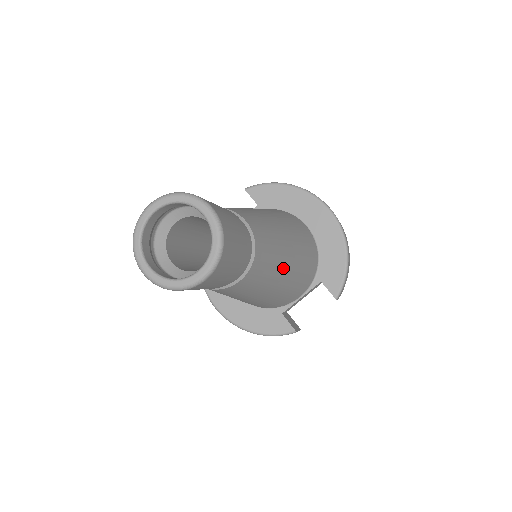
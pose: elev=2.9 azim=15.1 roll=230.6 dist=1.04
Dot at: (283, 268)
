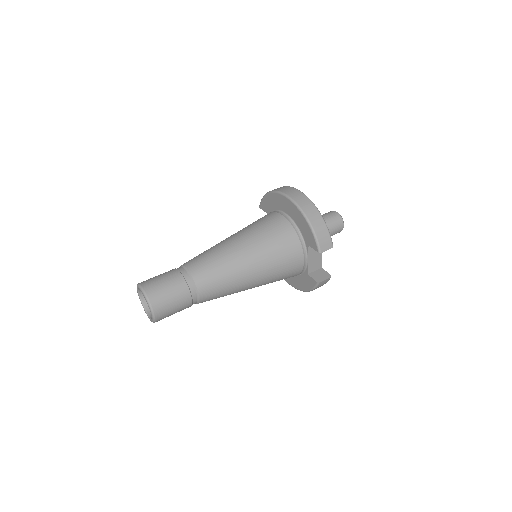
Dot at: (239, 269)
